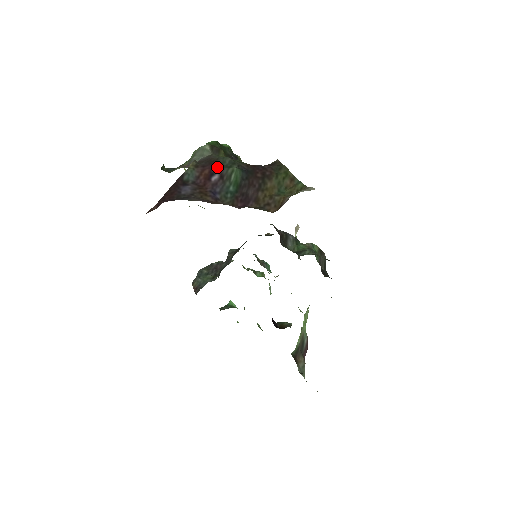
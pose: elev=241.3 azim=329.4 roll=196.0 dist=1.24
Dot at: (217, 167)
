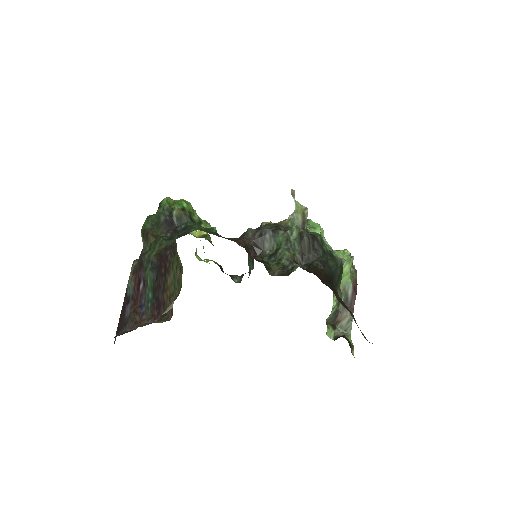
Dot at: (141, 271)
